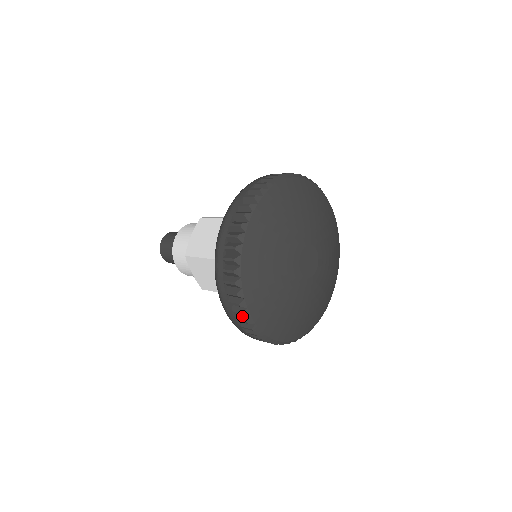
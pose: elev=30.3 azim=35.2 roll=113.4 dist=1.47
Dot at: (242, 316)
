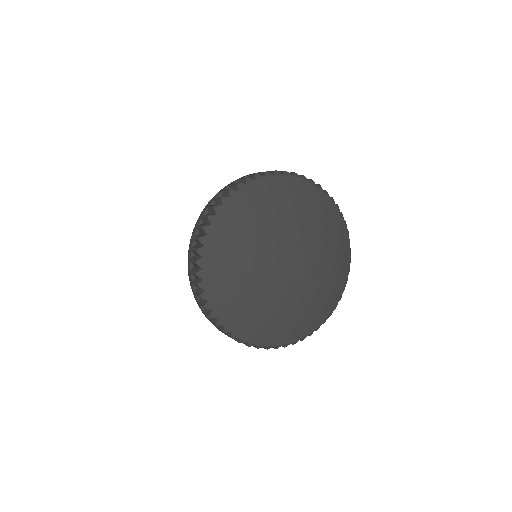
Dot at: occluded
